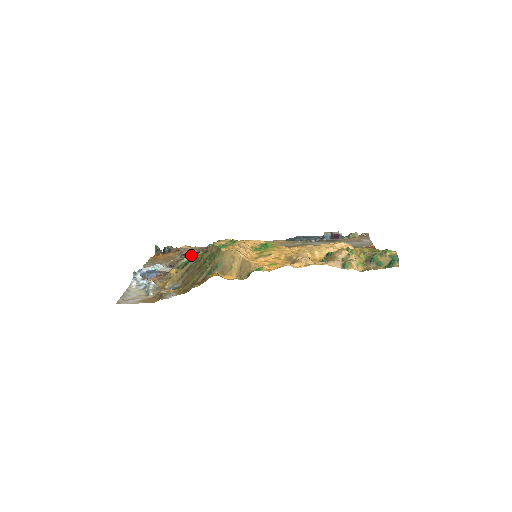
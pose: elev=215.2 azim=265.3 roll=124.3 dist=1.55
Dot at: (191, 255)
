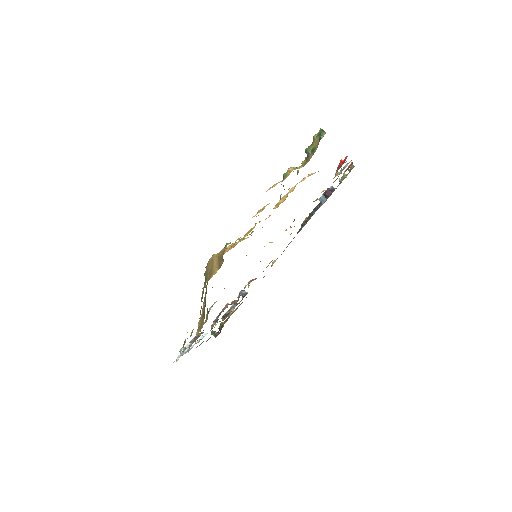
Dot at: (214, 303)
